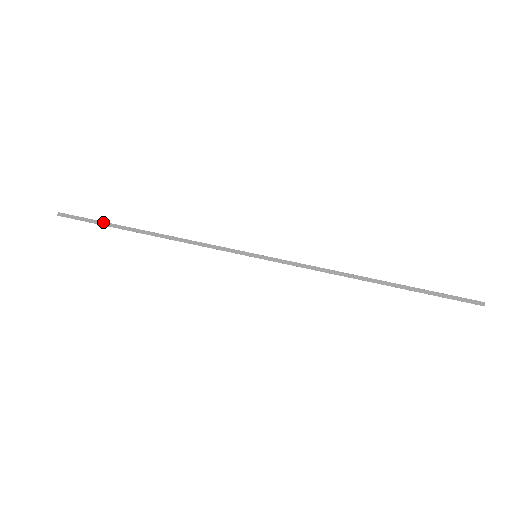
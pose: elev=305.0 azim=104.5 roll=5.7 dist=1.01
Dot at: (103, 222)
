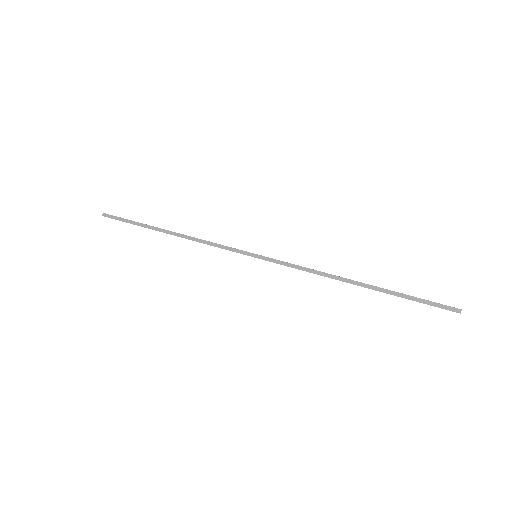
Dot at: (136, 222)
